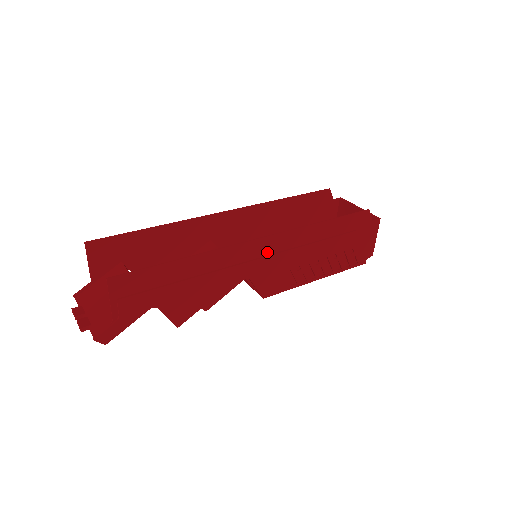
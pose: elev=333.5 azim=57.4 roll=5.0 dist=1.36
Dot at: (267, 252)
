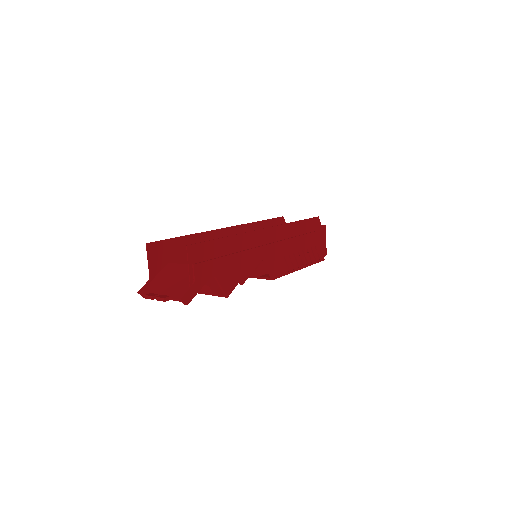
Dot at: (270, 240)
